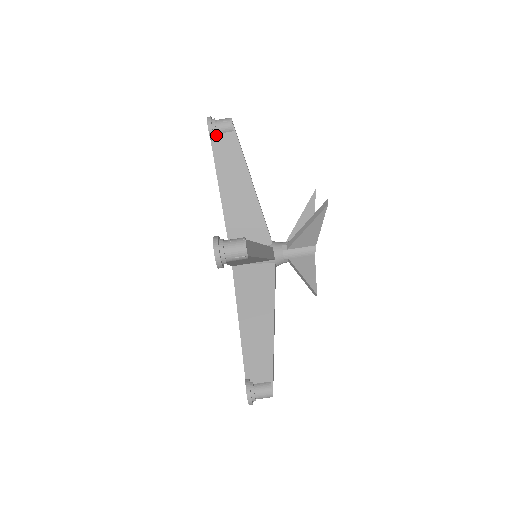
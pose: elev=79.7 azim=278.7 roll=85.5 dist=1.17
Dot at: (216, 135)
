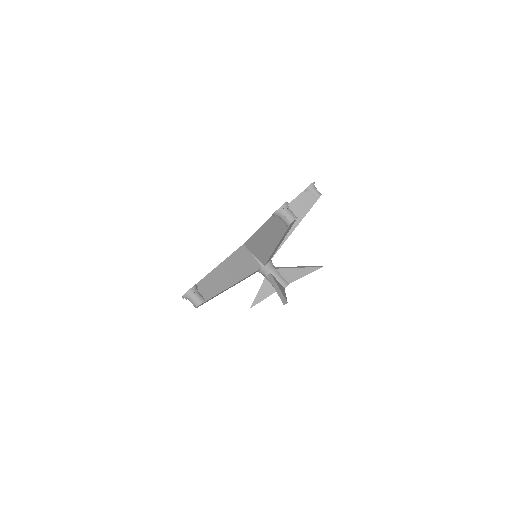
Dot at: (277, 217)
